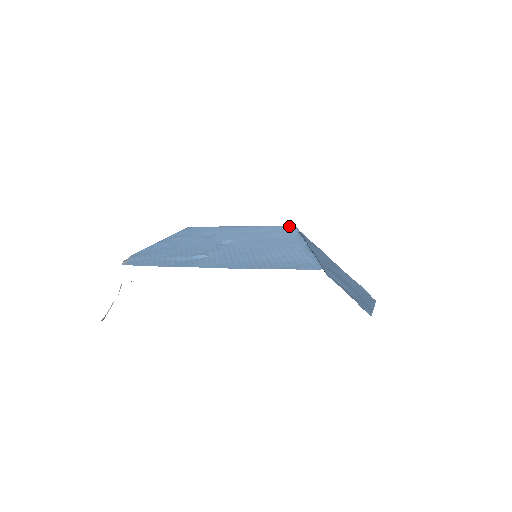
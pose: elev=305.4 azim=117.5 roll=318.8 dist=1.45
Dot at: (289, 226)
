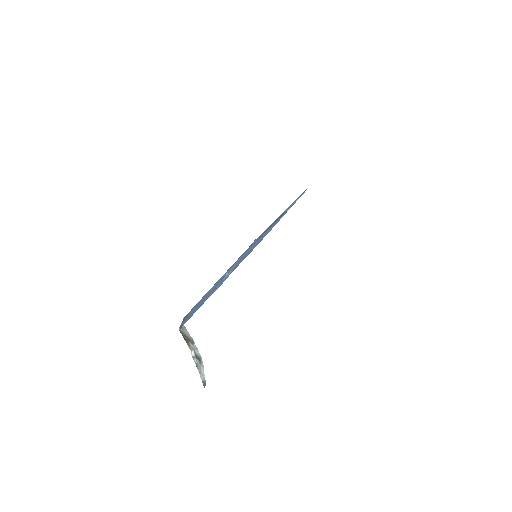
Dot at: (249, 246)
